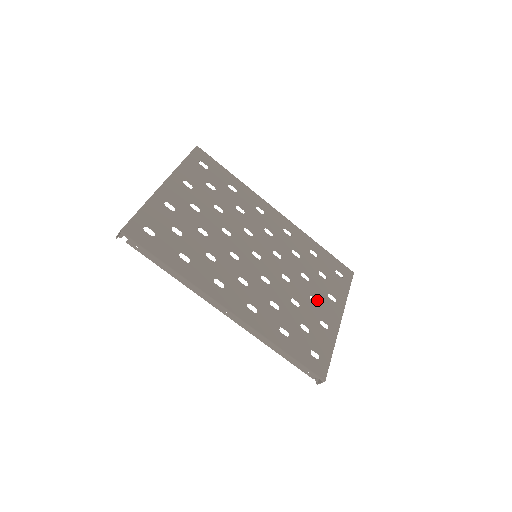
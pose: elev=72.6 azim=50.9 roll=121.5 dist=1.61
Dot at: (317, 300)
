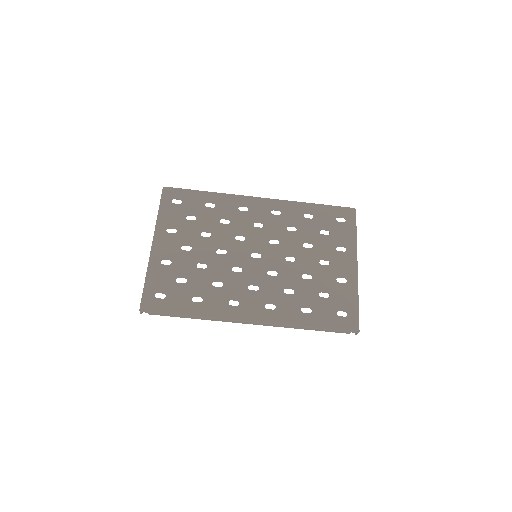
Dot at: occluded
